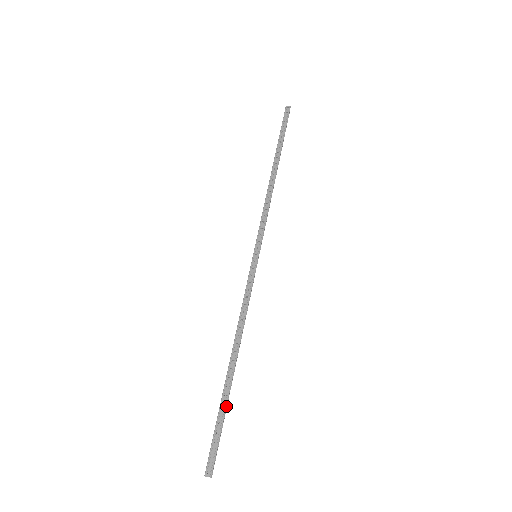
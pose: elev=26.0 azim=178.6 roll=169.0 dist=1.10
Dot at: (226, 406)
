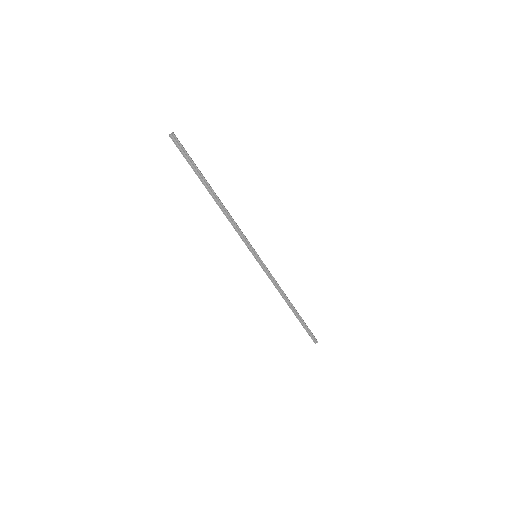
Dot at: (200, 172)
